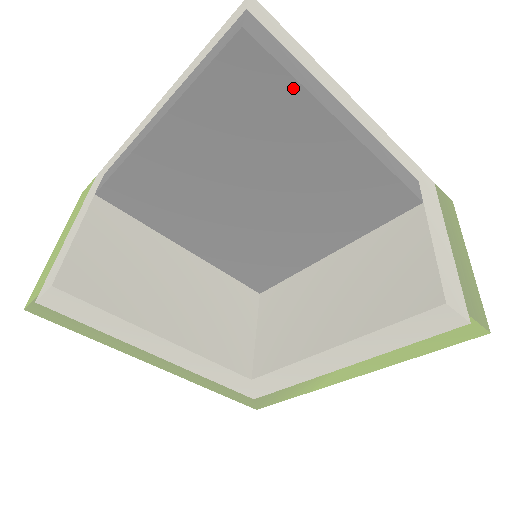
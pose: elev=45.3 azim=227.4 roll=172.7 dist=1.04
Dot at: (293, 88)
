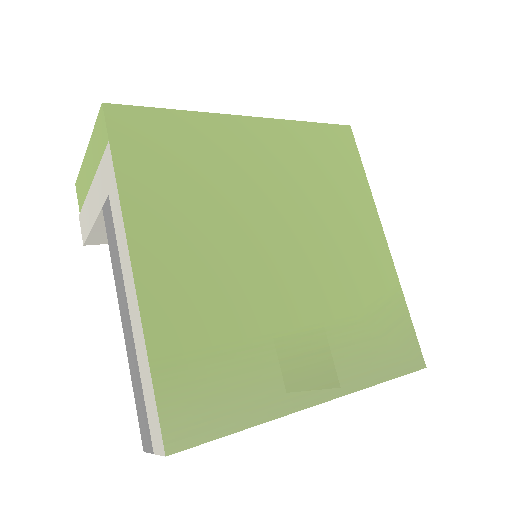
Dot at: occluded
